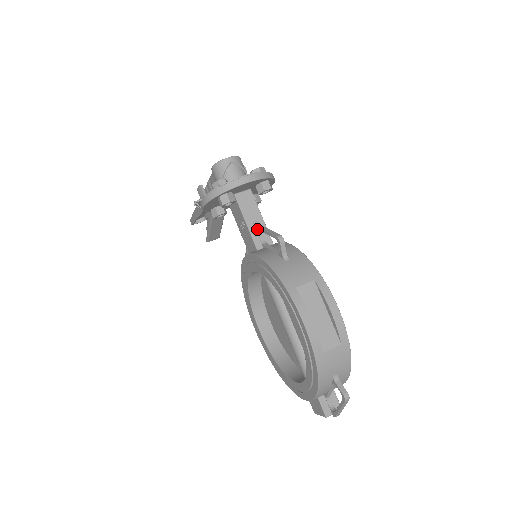
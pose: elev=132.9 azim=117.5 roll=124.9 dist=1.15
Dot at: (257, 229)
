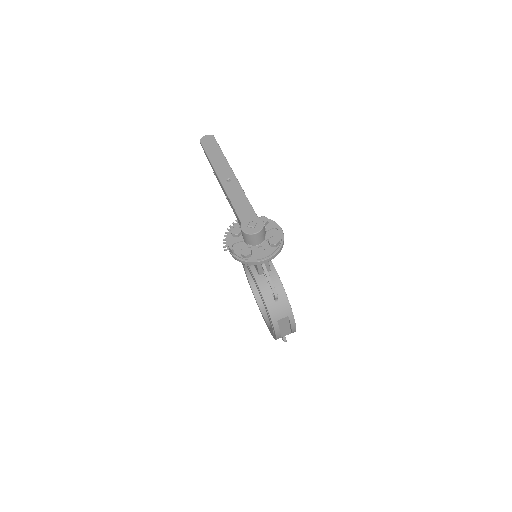
Dot at: (263, 269)
